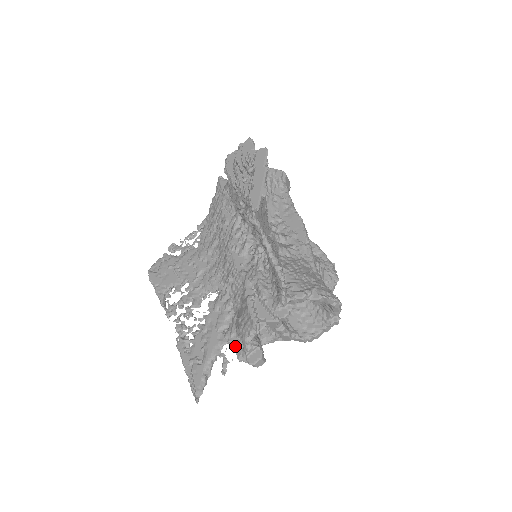
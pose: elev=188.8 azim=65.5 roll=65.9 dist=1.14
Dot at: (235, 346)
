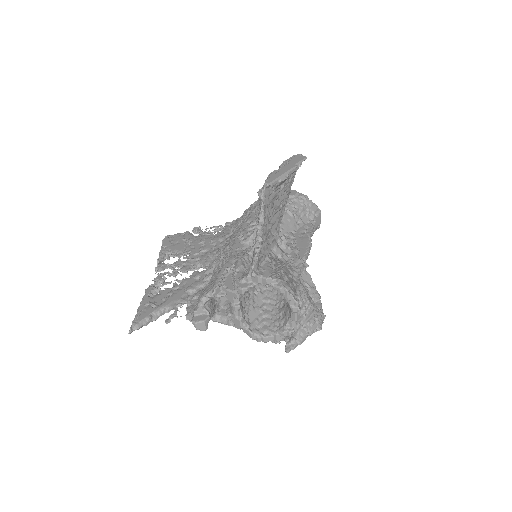
Dot at: (191, 306)
